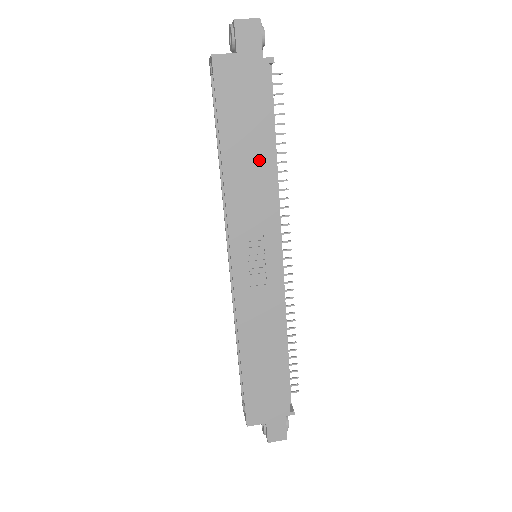
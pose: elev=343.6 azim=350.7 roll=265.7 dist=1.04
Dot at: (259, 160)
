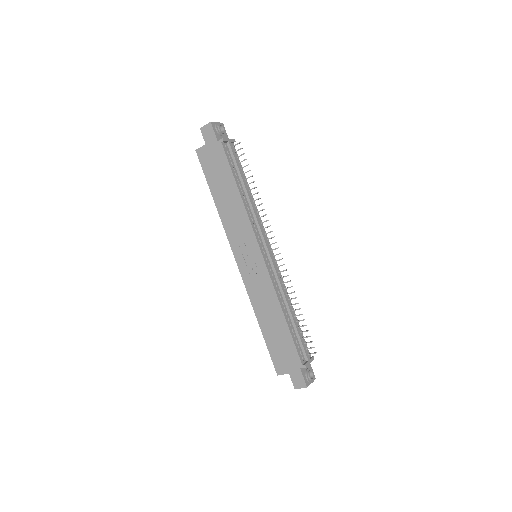
Dot at: (232, 197)
